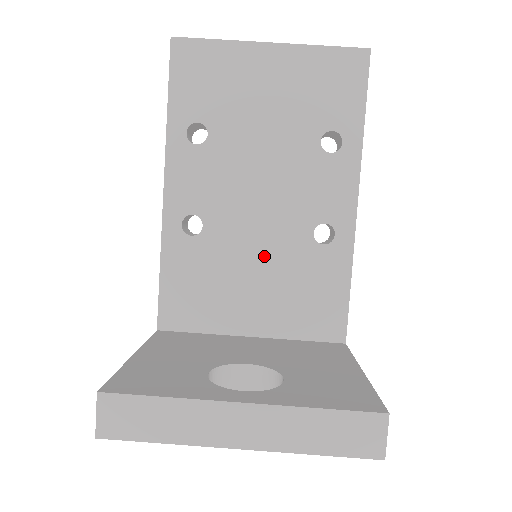
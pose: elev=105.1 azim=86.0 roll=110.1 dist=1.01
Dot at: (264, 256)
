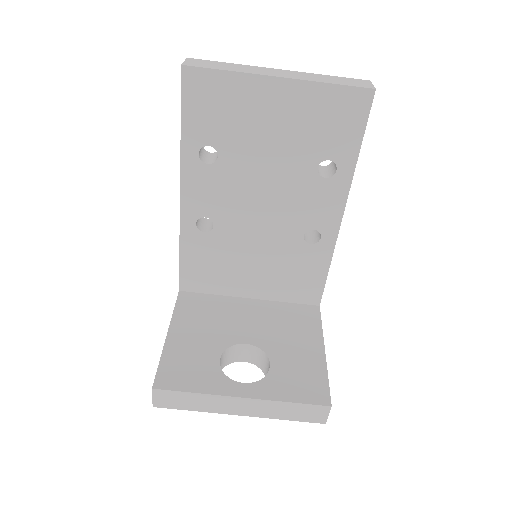
Dot at: (263, 249)
